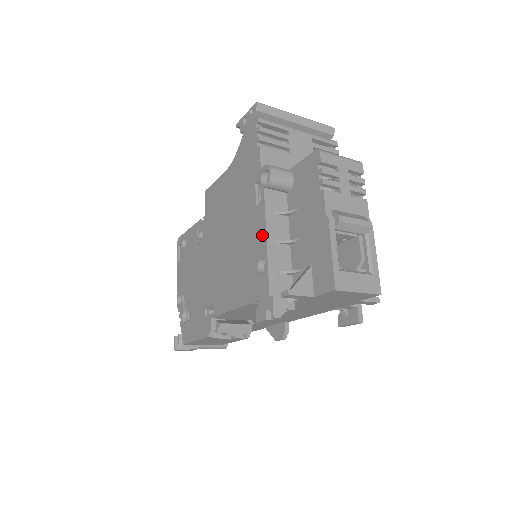
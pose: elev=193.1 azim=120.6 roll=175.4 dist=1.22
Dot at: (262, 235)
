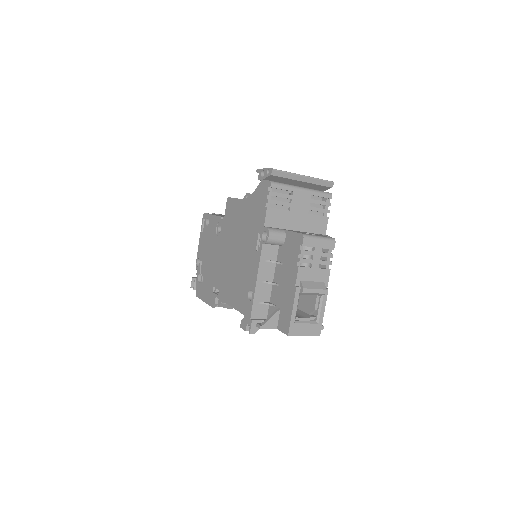
Dot at: (255, 275)
